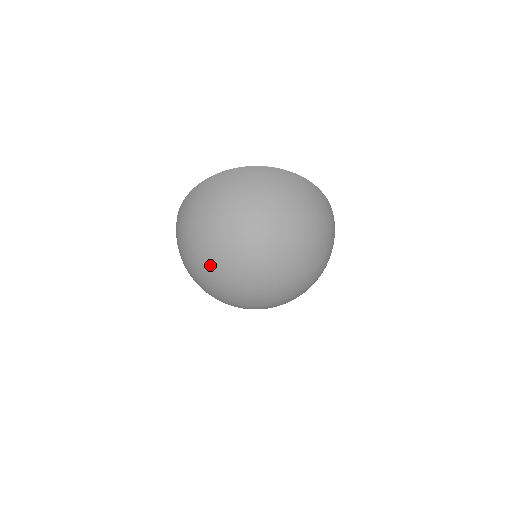
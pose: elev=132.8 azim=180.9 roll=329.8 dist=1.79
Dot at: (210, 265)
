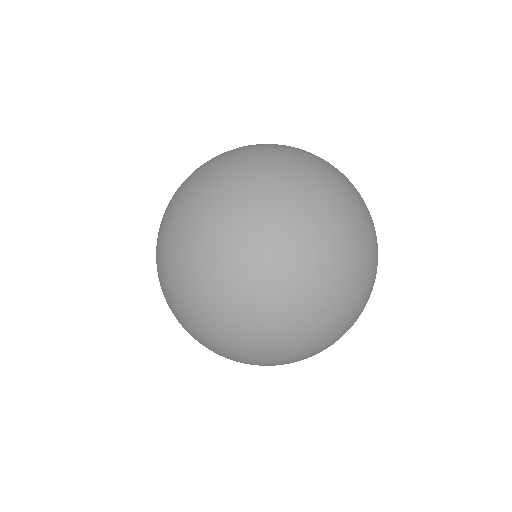
Dot at: (173, 264)
